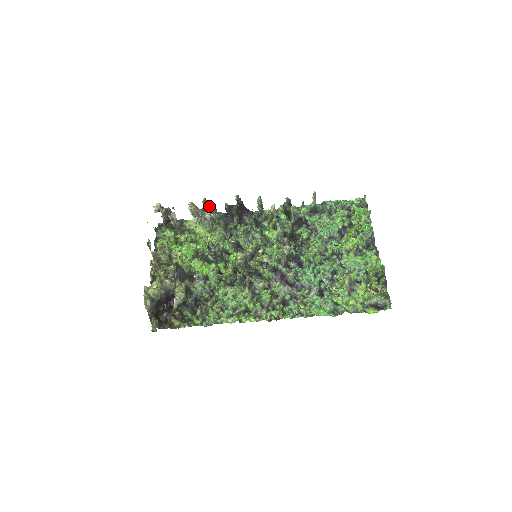
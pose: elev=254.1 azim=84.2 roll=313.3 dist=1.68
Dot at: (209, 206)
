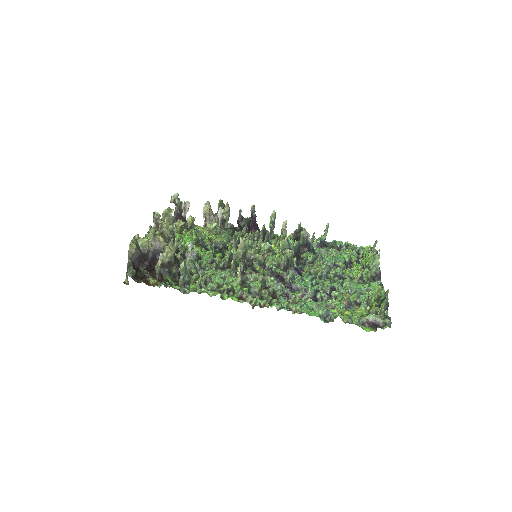
Dot at: occluded
